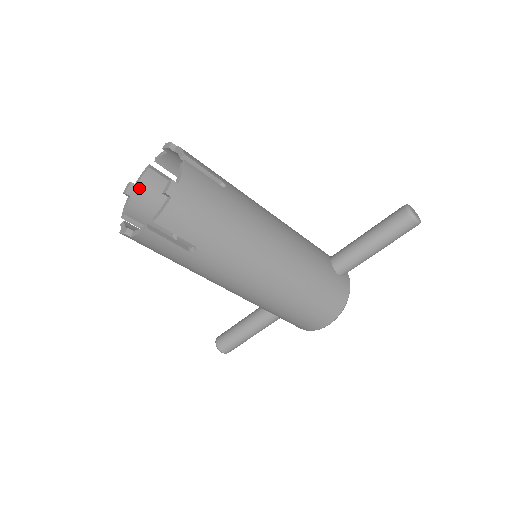
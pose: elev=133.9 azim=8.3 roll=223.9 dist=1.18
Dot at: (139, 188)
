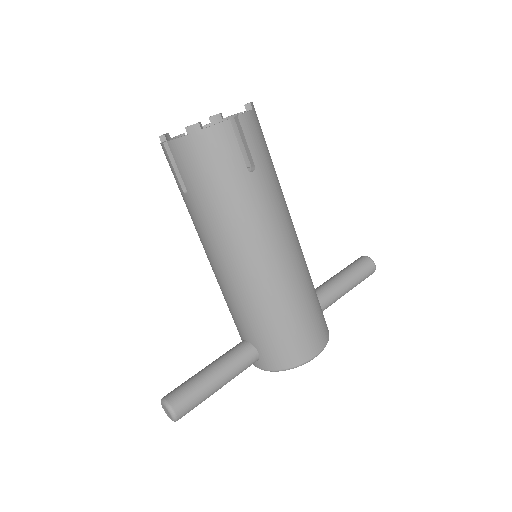
Dot at: occluded
